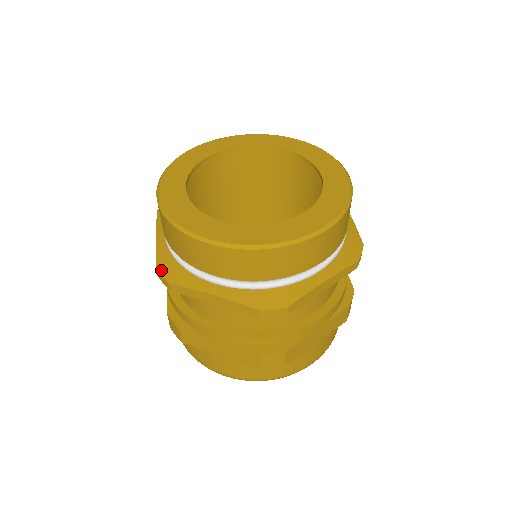
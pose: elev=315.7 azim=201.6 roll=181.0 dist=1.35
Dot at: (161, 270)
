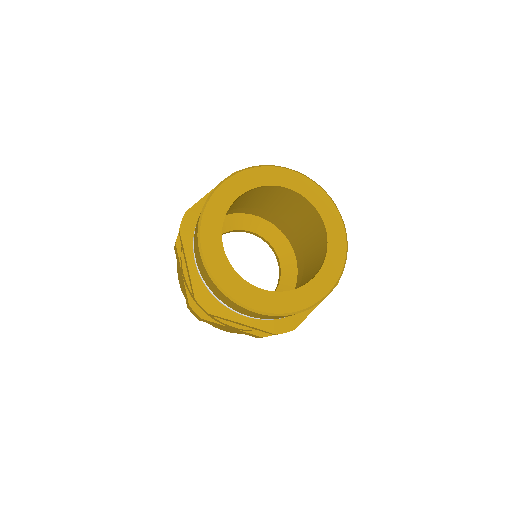
Dot at: (186, 217)
